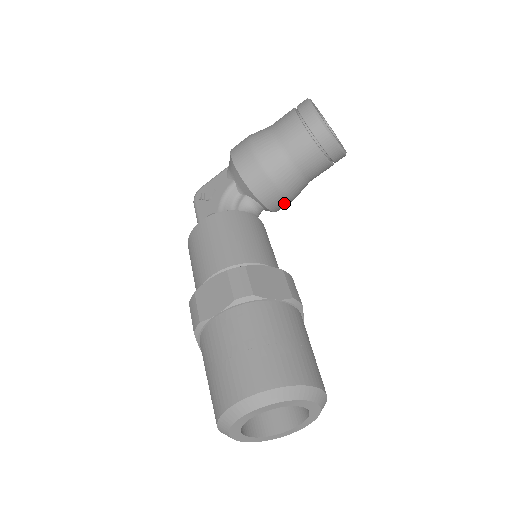
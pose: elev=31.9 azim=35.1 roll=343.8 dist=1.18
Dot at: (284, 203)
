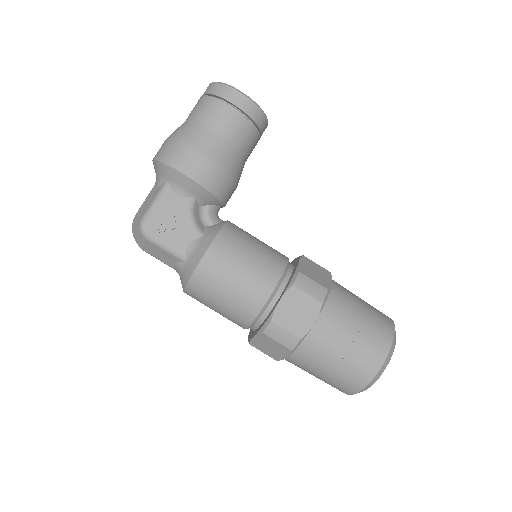
Dot at: occluded
